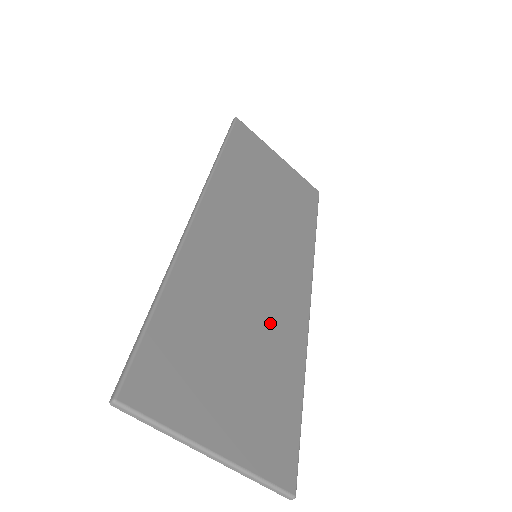
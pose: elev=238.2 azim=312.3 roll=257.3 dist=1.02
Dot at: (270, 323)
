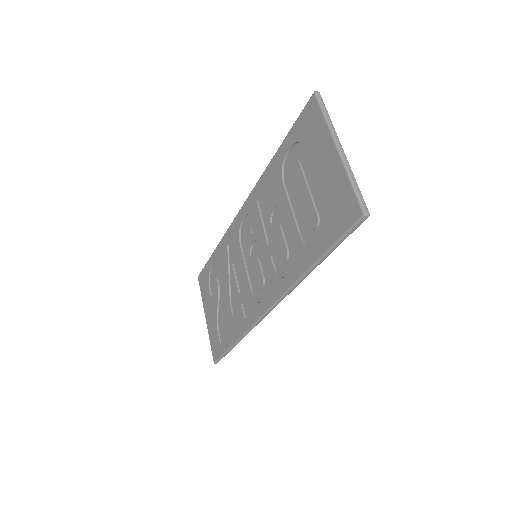
Dot at: occluded
